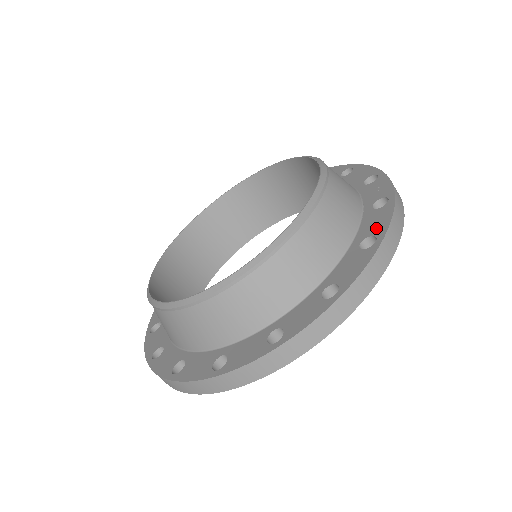
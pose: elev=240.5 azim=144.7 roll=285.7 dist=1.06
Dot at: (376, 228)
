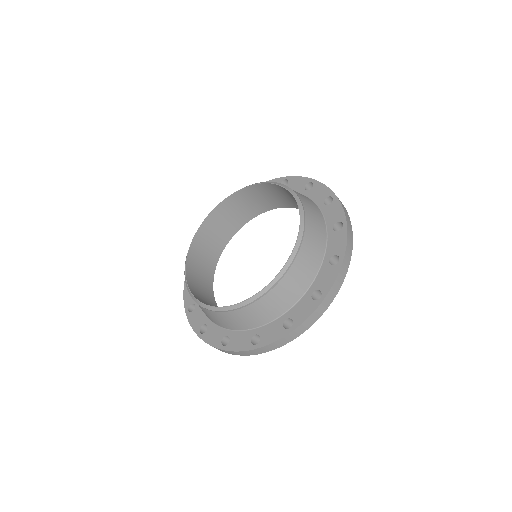
Dot at: (324, 285)
